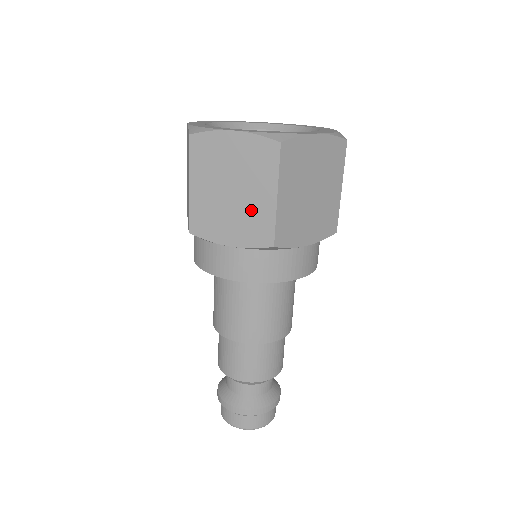
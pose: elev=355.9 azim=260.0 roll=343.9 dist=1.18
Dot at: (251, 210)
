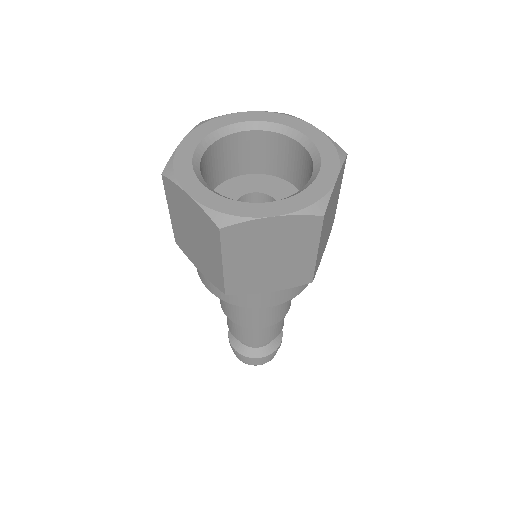
Dot at: (208, 259)
